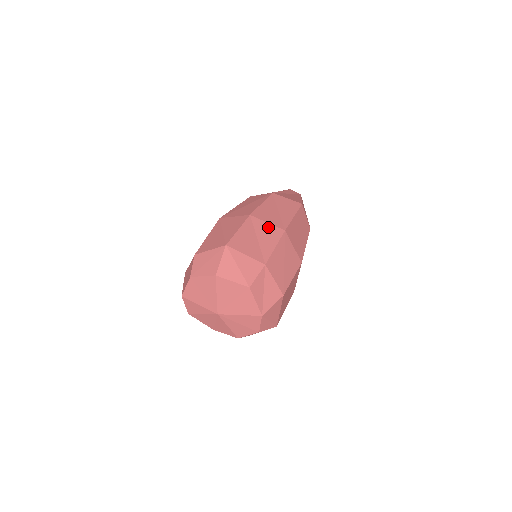
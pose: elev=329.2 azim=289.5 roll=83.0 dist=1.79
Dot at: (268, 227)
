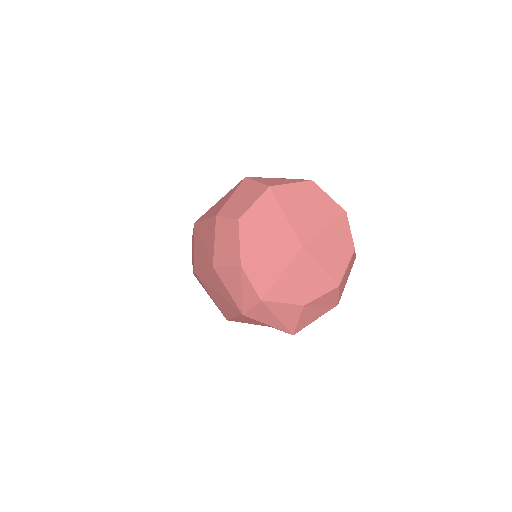
Dot at: occluded
